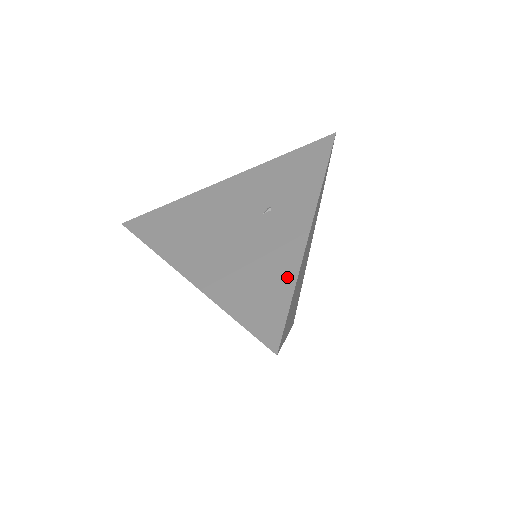
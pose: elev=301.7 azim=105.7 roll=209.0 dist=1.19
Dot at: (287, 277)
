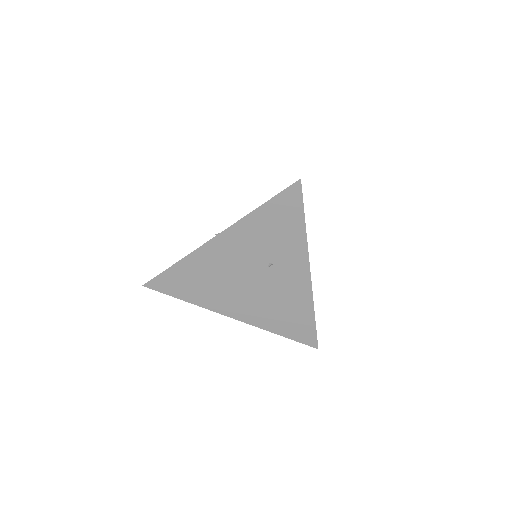
Dot at: (307, 311)
